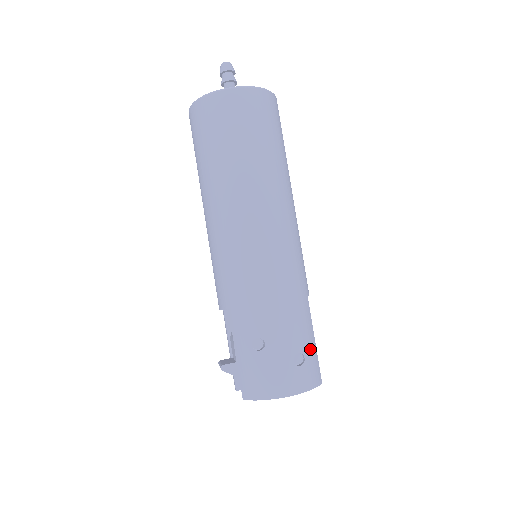
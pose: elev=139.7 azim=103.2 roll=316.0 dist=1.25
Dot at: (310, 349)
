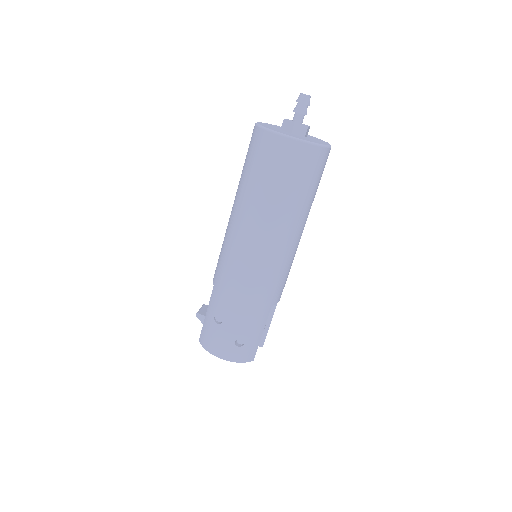
Dot at: (253, 340)
